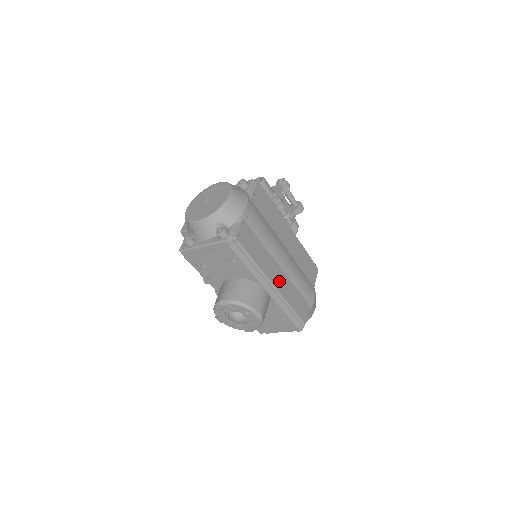
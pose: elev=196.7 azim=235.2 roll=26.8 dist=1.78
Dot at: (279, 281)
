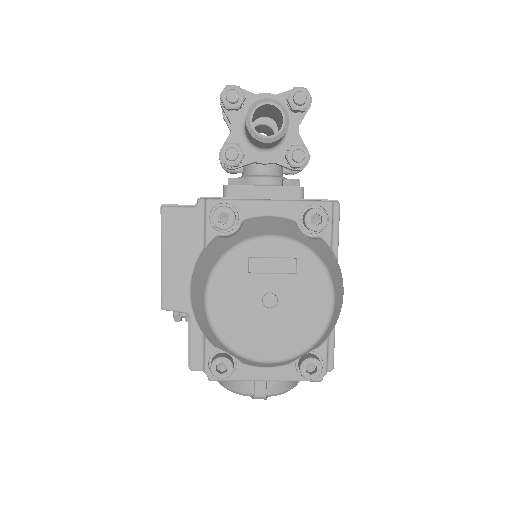
Dot at: occluded
